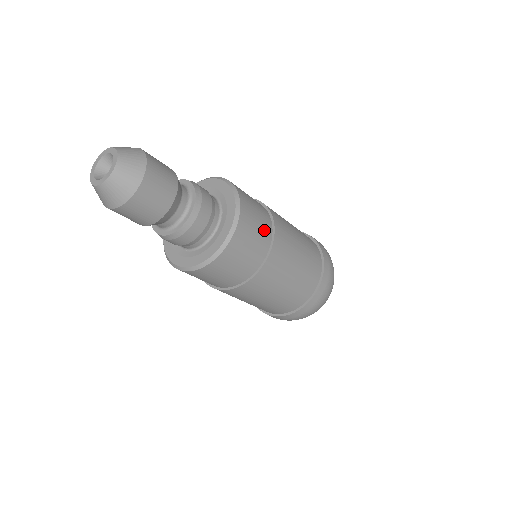
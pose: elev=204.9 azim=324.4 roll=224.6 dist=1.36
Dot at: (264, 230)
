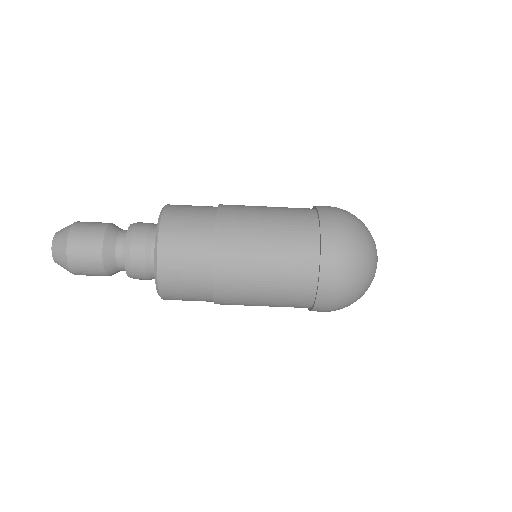
Dot at: (203, 210)
